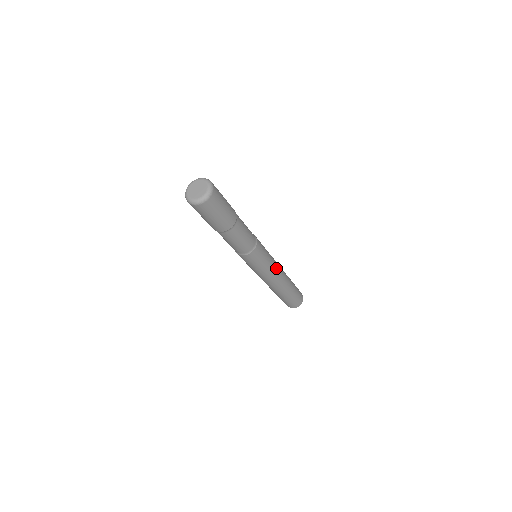
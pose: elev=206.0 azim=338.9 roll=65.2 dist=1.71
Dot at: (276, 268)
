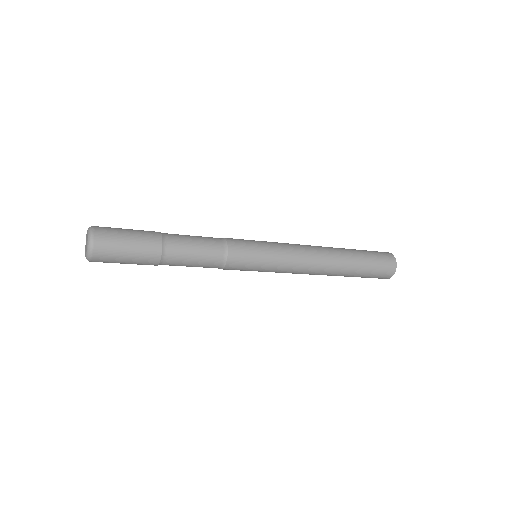
Dot at: (294, 265)
